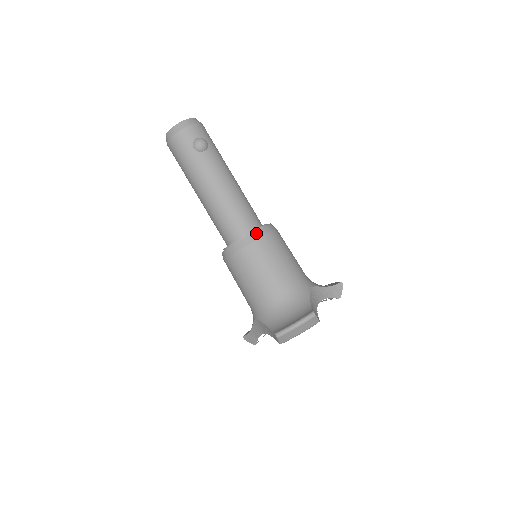
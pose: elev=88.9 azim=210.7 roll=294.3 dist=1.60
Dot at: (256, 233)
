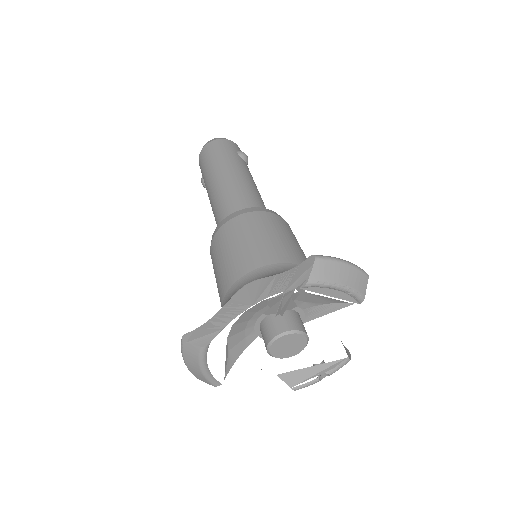
Dot at: occluded
